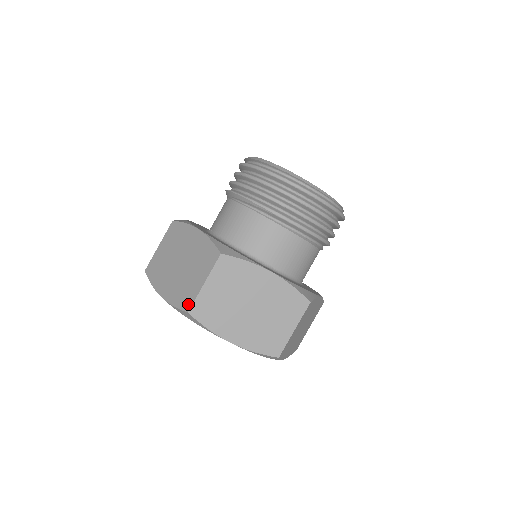
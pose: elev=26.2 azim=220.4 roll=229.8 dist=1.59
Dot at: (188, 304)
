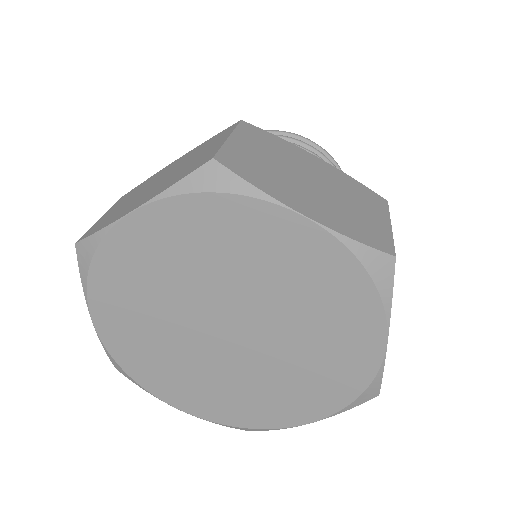
Dot at: (207, 158)
